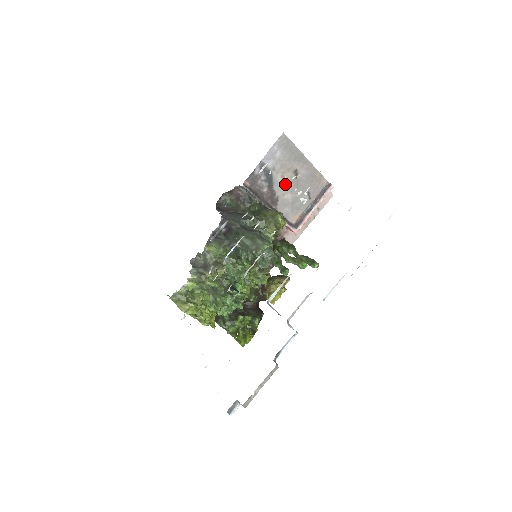
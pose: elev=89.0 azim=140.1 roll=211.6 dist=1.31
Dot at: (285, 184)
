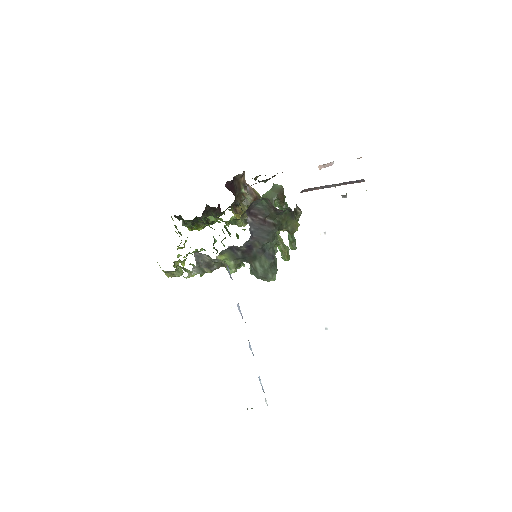
Dot at: occluded
